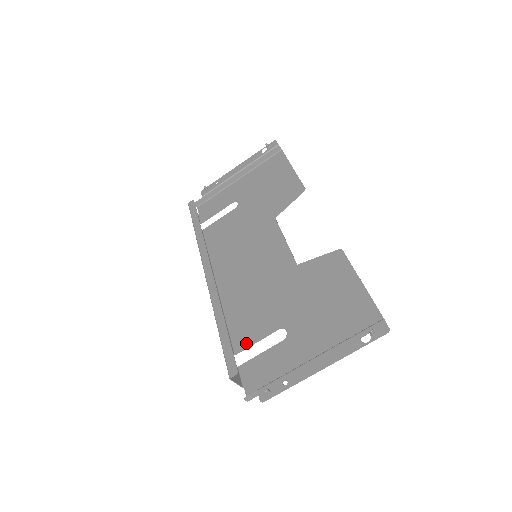
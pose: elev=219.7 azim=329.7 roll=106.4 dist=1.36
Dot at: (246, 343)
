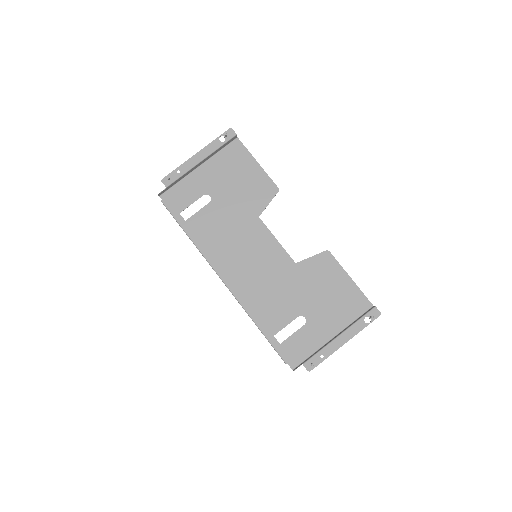
Dot at: (275, 330)
